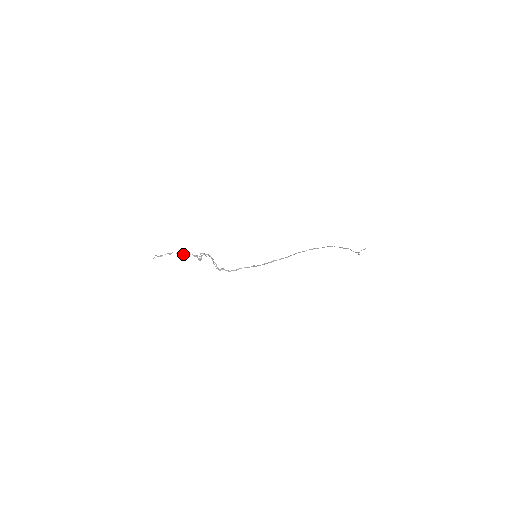
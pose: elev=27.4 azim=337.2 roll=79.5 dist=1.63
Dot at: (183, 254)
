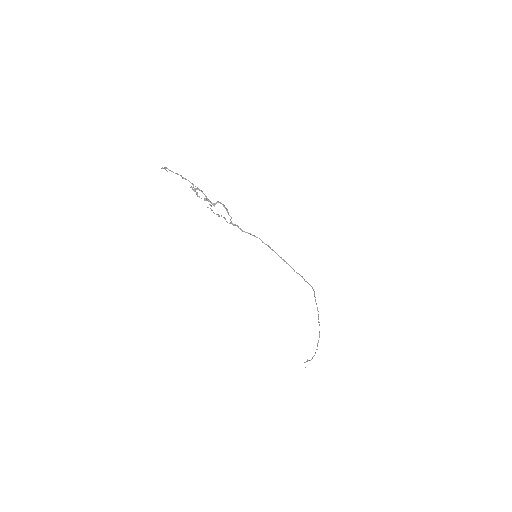
Dot at: (198, 188)
